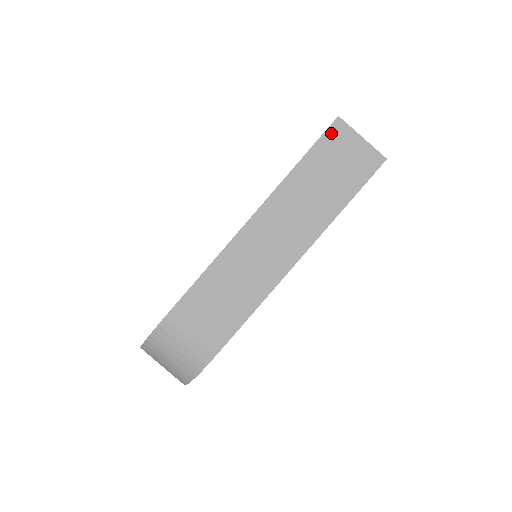
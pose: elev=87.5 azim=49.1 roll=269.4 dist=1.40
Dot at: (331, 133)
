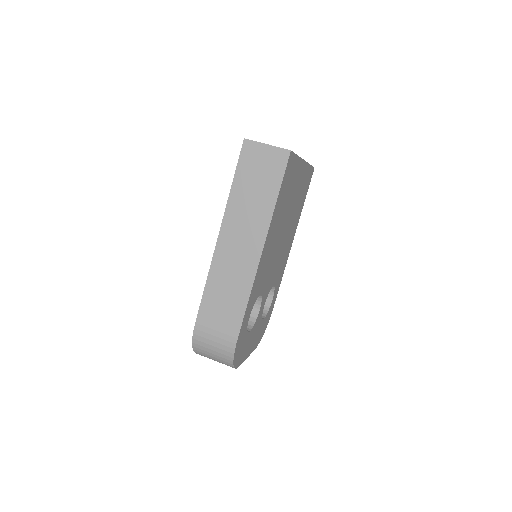
Dot at: (244, 152)
